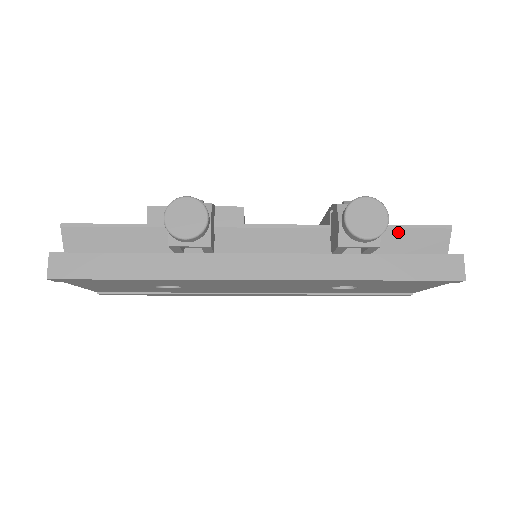
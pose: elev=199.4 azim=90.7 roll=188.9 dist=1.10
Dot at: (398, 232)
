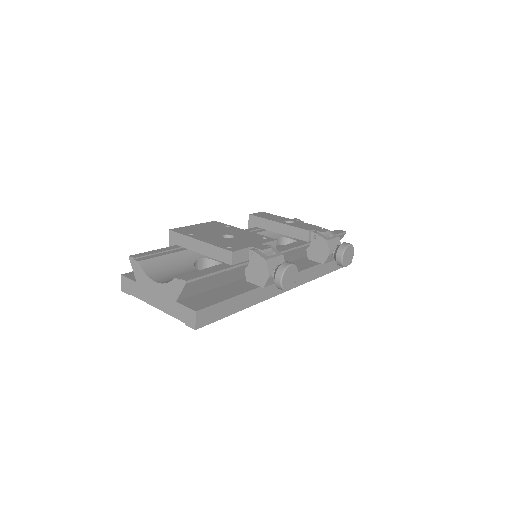
Dot at: occluded
